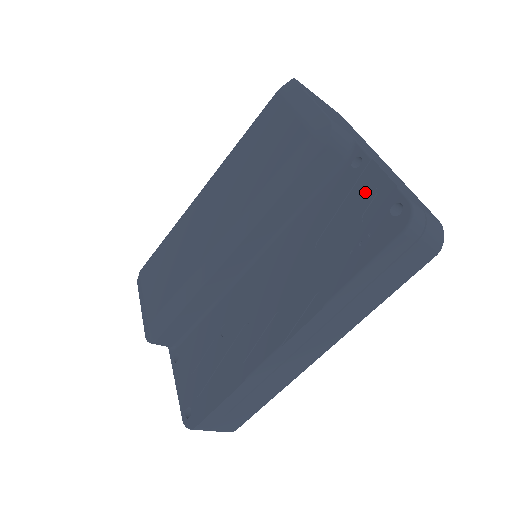
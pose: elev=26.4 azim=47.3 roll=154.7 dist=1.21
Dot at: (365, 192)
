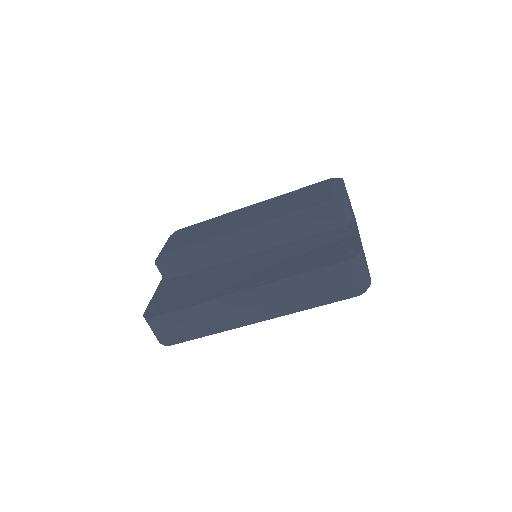
Dot at: (342, 241)
